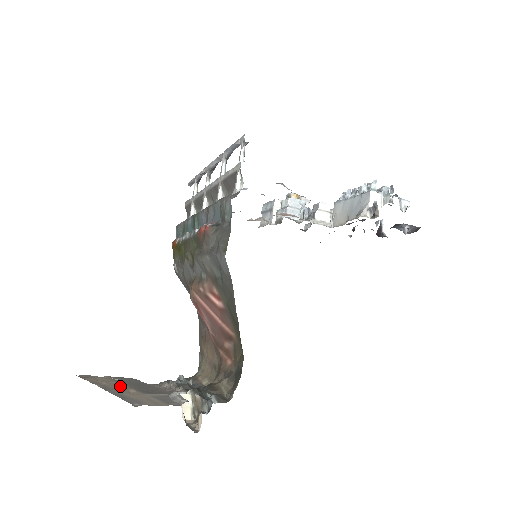
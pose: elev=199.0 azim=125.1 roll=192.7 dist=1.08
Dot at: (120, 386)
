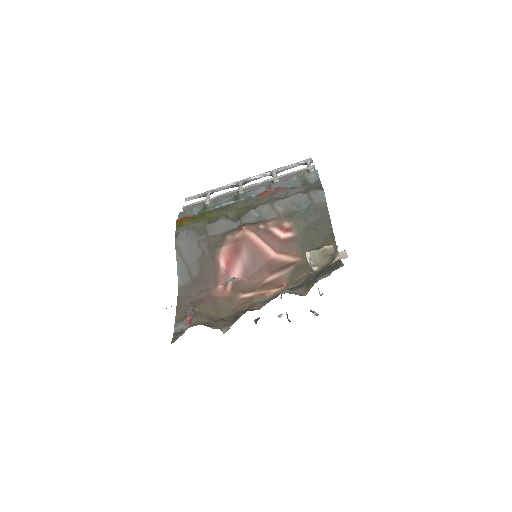
Dot at: occluded
